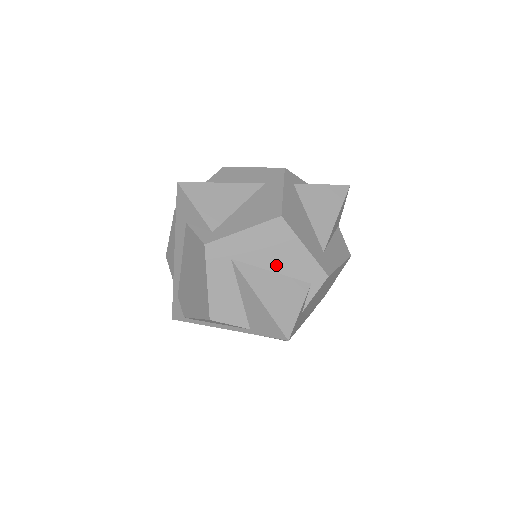
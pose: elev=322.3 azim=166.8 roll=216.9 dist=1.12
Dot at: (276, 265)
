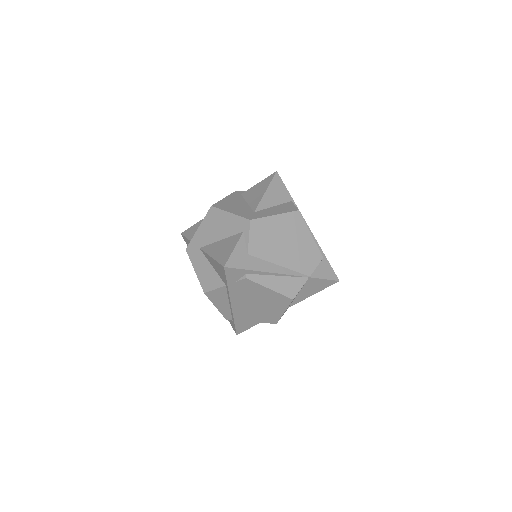
Dot at: (221, 235)
